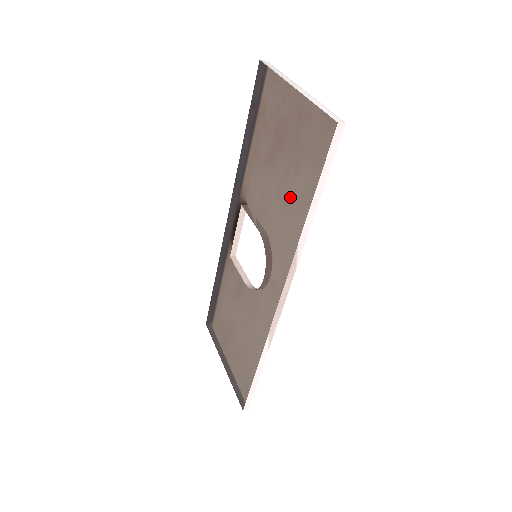
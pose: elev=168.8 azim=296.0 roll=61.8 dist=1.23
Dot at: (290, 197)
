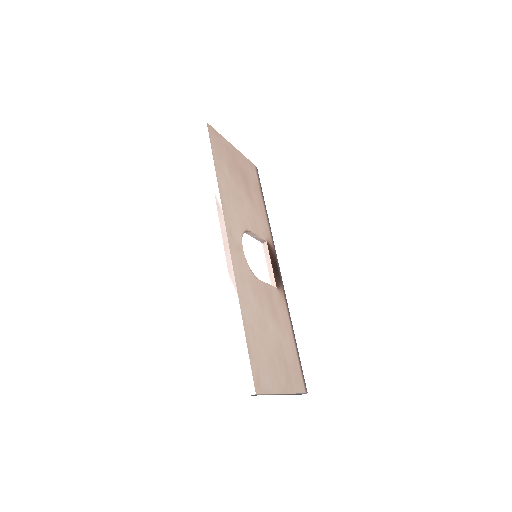
Dot at: (233, 189)
